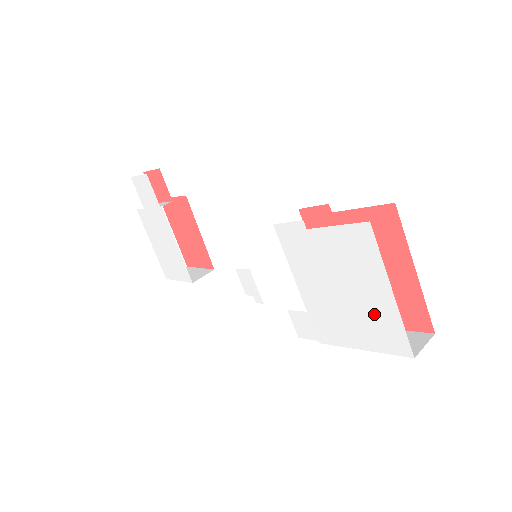
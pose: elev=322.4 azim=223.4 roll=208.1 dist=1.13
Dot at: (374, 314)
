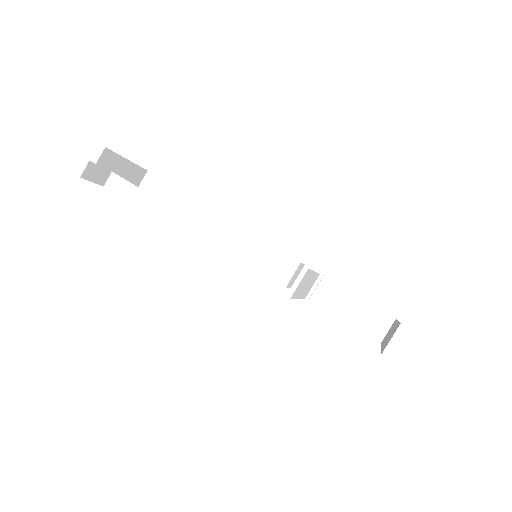
Dot at: occluded
